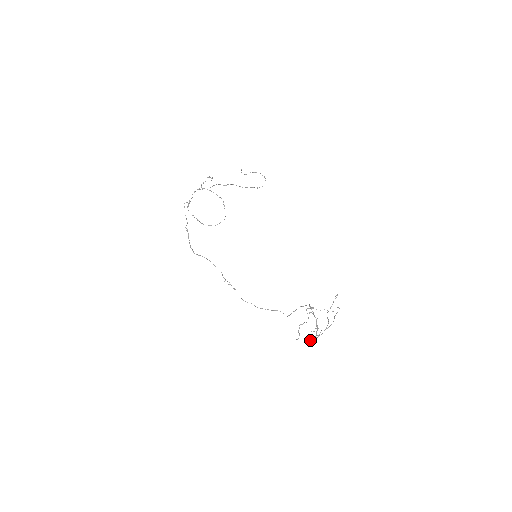
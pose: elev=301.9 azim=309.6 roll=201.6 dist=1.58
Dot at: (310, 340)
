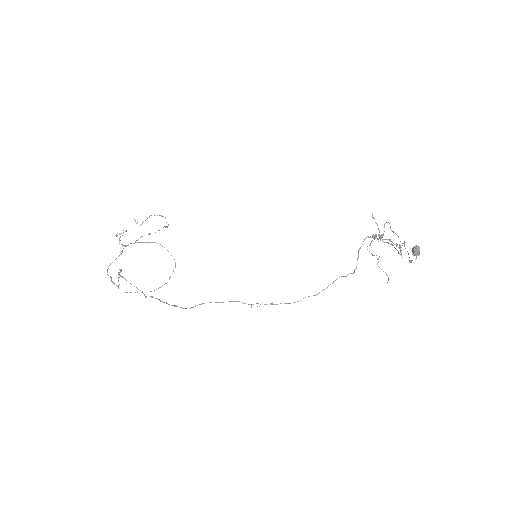
Dot at: (415, 253)
